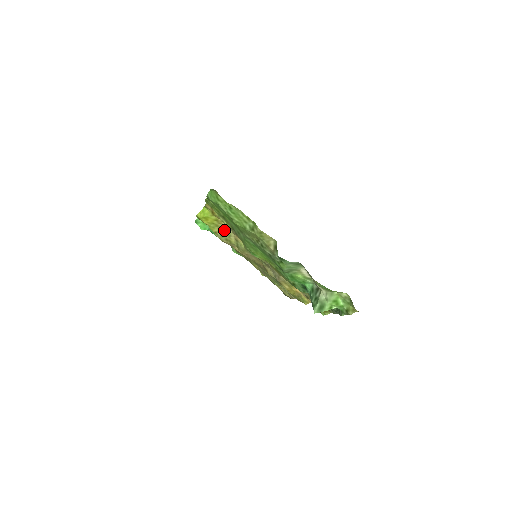
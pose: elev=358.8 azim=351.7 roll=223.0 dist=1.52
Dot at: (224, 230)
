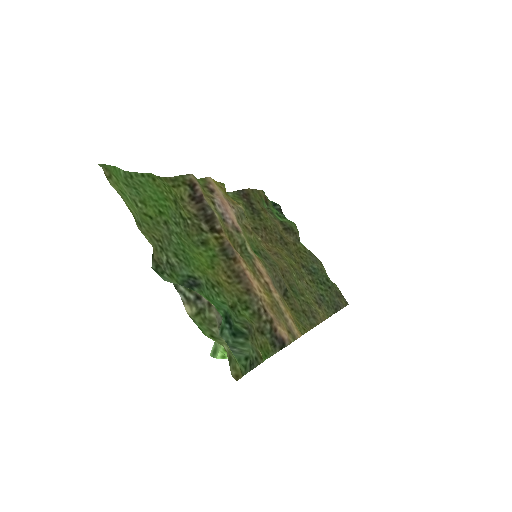
Dot at: occluded
